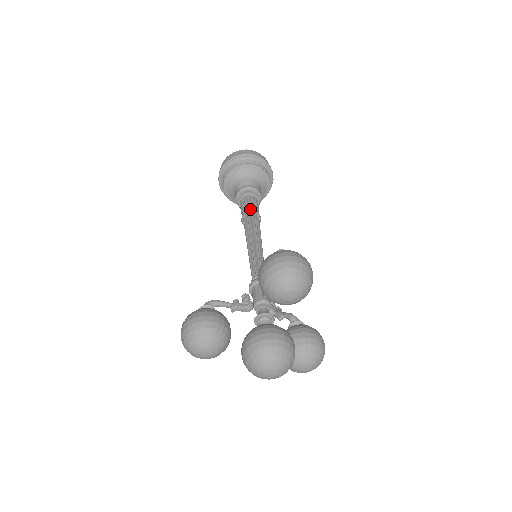
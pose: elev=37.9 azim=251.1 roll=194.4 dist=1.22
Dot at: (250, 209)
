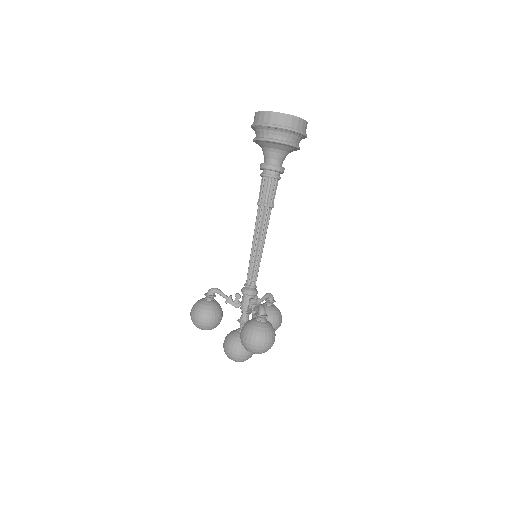
Dot at: (266, 201)
